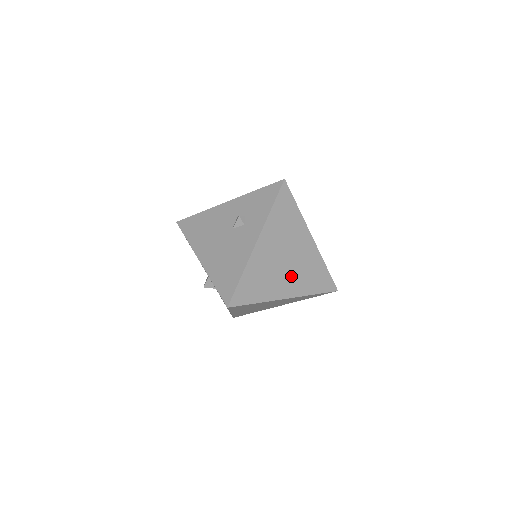
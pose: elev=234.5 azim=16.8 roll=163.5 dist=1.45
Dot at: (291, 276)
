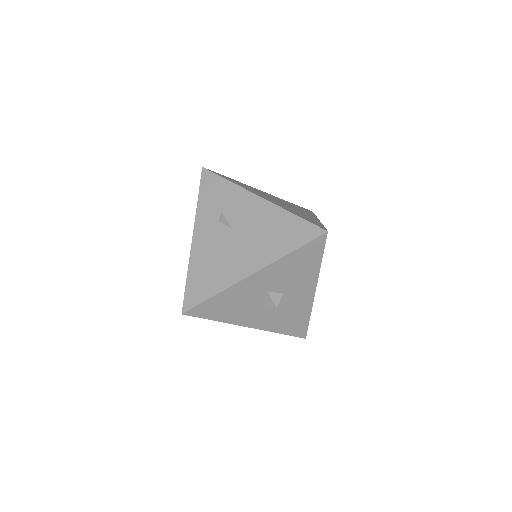
Dot at: occluded
